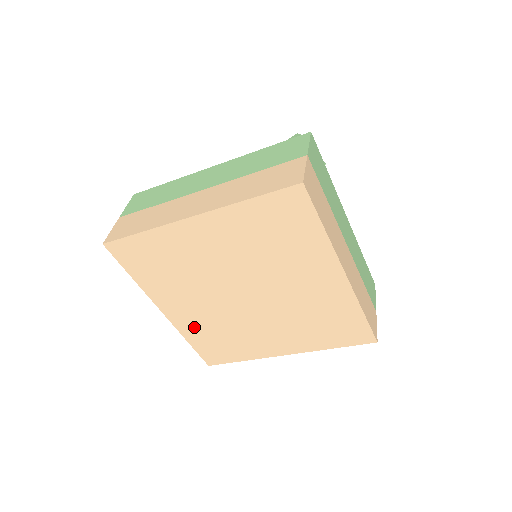
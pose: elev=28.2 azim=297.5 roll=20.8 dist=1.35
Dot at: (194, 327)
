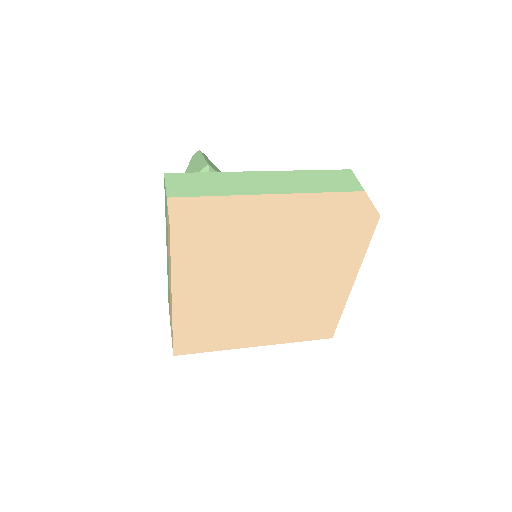
Dot at: (283, 333)
